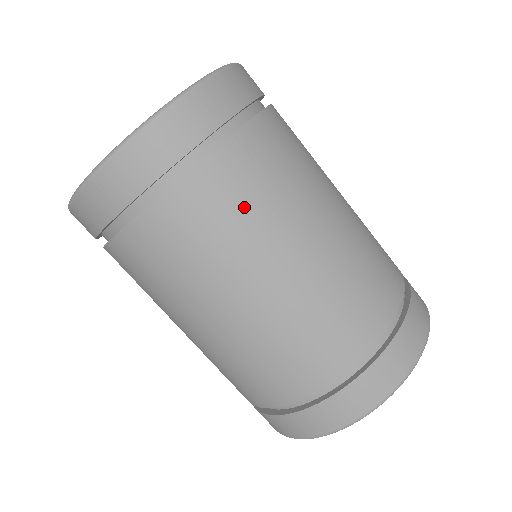
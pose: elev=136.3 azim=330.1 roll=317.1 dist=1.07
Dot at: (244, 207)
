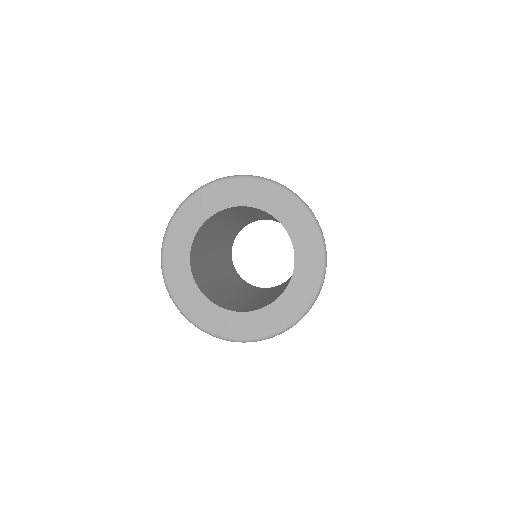
Dot at: occluded
